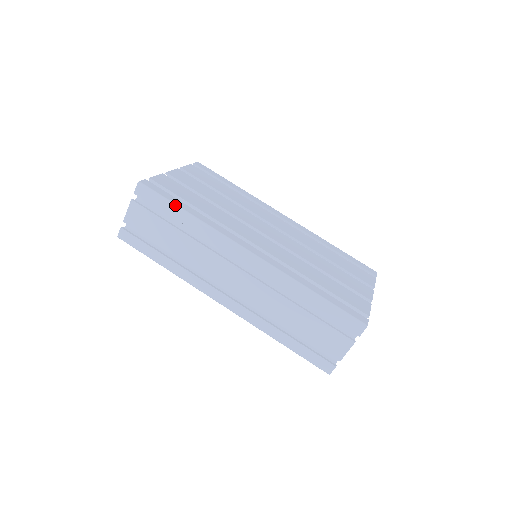
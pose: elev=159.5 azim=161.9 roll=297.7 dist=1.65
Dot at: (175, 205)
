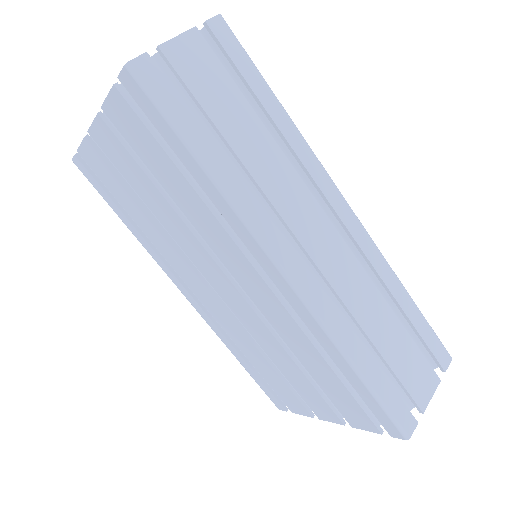
Dot at: occluded
